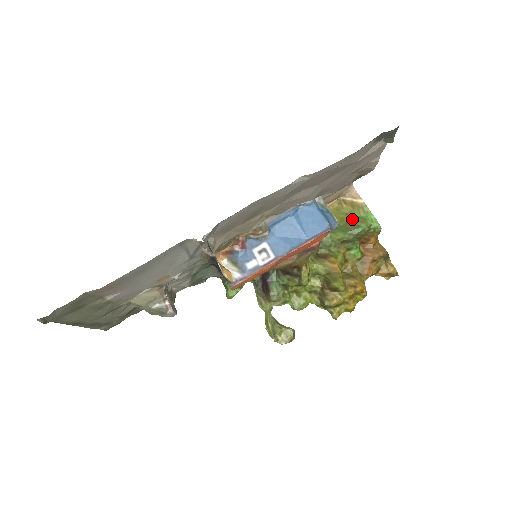
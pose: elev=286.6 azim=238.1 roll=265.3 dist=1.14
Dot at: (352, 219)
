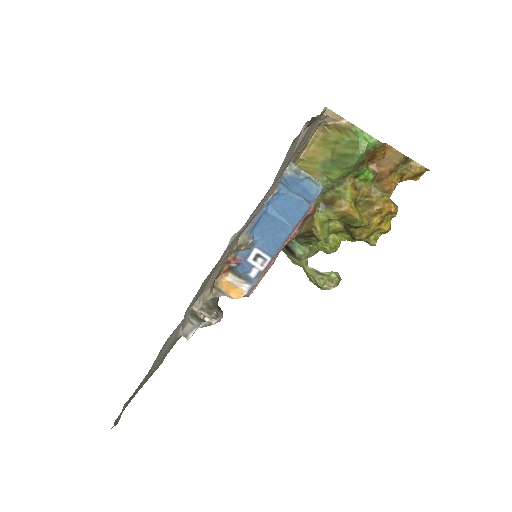
Dot at: (343, 147)
